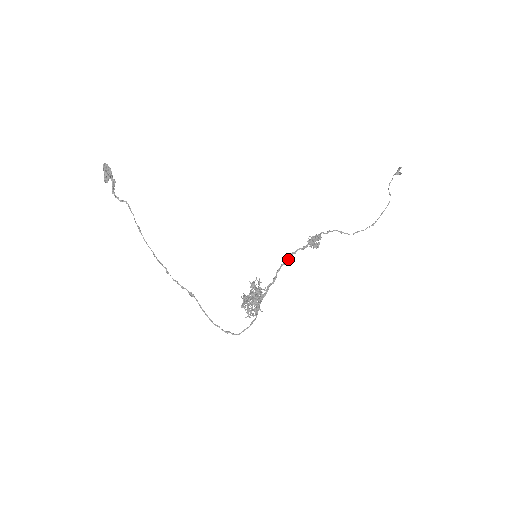
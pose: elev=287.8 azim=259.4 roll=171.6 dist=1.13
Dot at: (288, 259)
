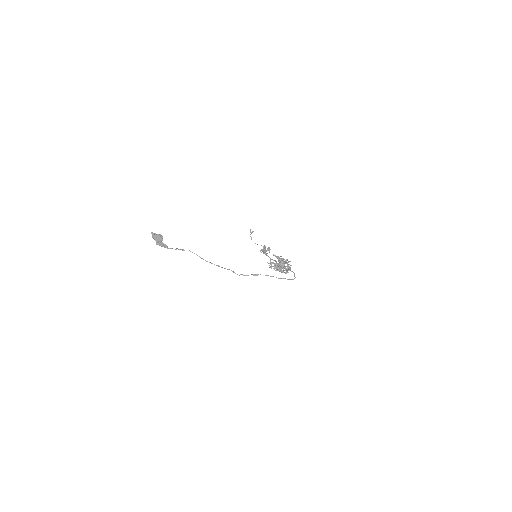
Dot at: (267, 255)
